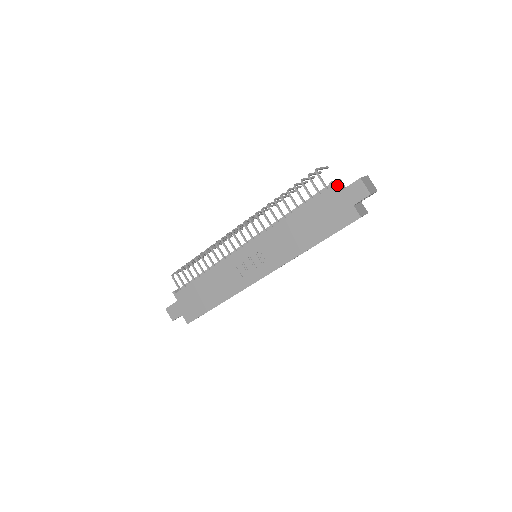
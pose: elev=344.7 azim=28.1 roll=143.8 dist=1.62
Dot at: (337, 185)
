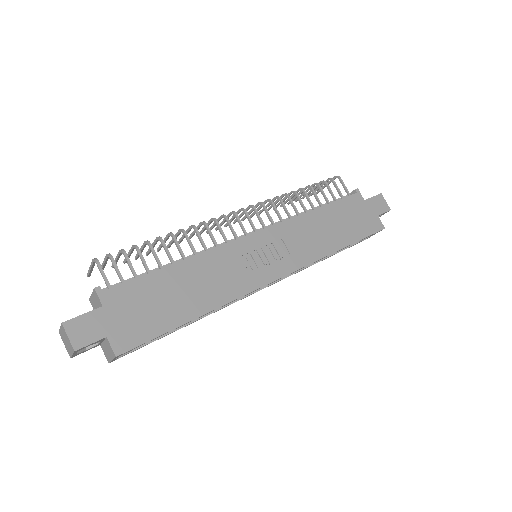
Dot at: occluded
